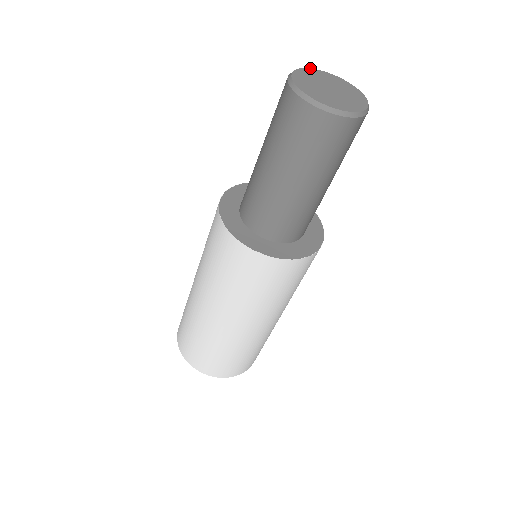
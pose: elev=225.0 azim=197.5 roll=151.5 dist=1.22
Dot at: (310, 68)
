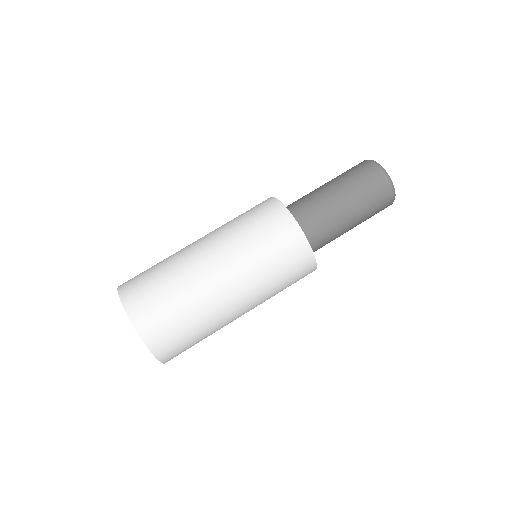
Dot at: occluded
